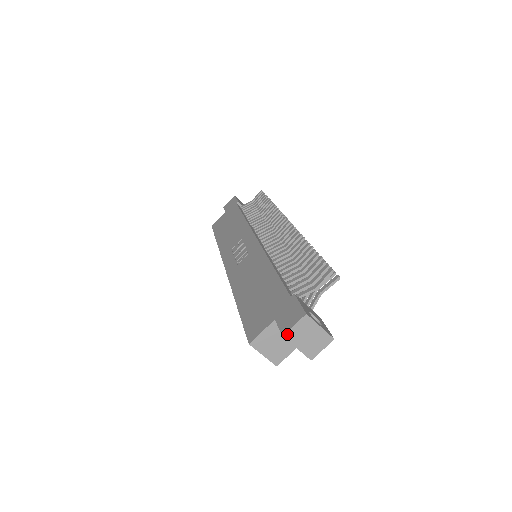
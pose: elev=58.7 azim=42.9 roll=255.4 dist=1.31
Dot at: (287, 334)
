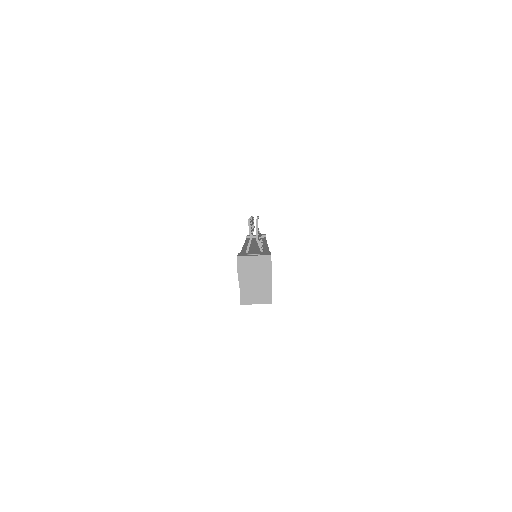
Dot at: (239, 278)
